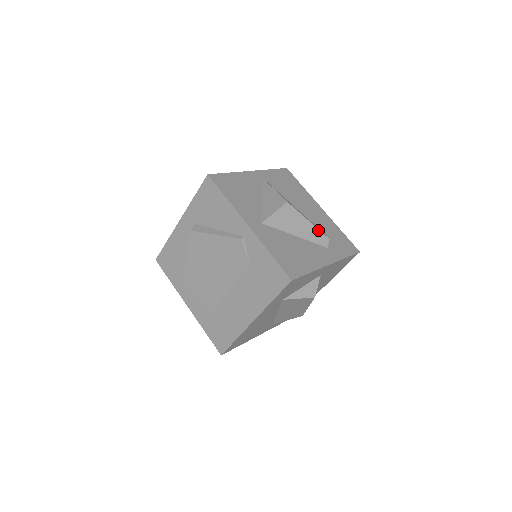
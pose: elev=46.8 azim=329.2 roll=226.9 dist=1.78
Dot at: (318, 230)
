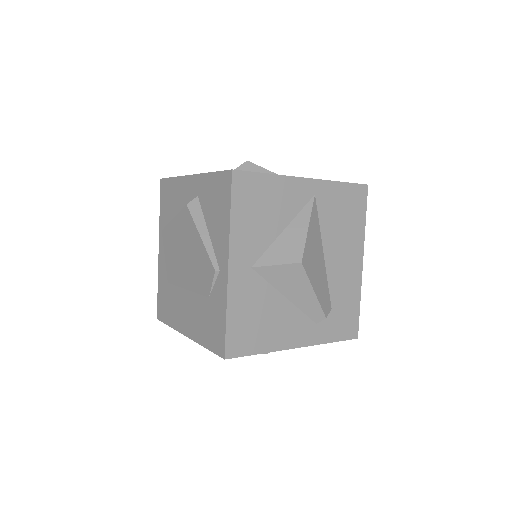
Dot at: (319, 304)
